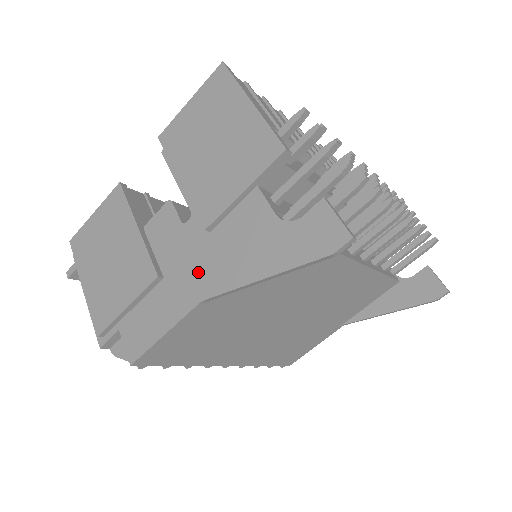
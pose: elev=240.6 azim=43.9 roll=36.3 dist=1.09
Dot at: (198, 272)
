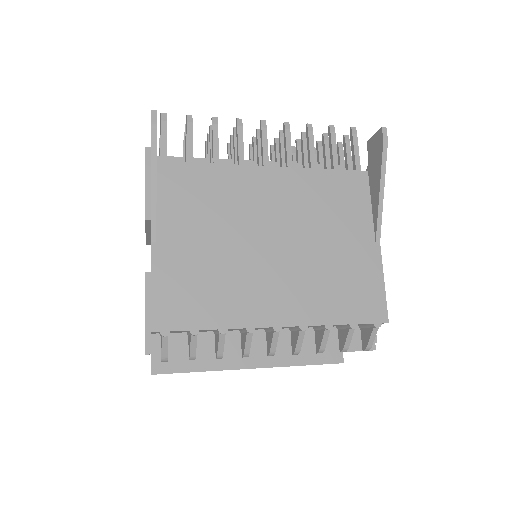
Dot at: occluded
